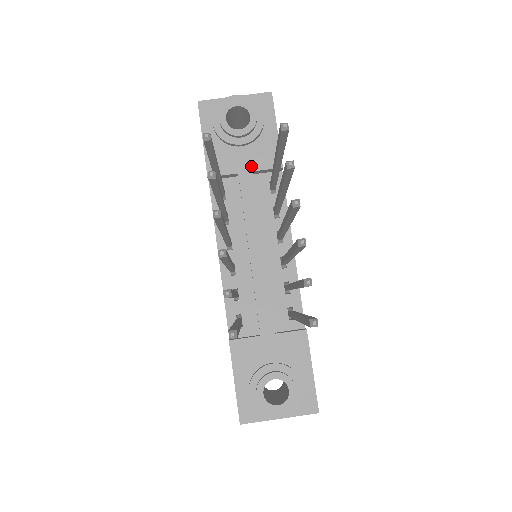
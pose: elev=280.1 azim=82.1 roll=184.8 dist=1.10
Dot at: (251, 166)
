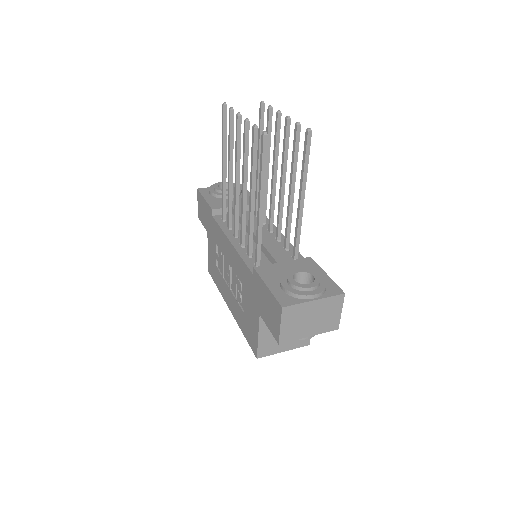
Dot at: (239, 204)
